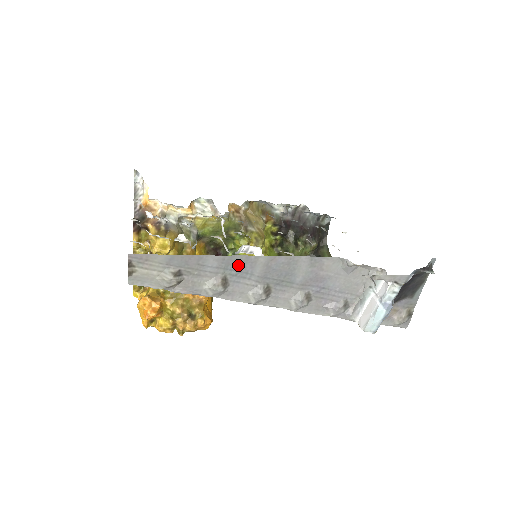
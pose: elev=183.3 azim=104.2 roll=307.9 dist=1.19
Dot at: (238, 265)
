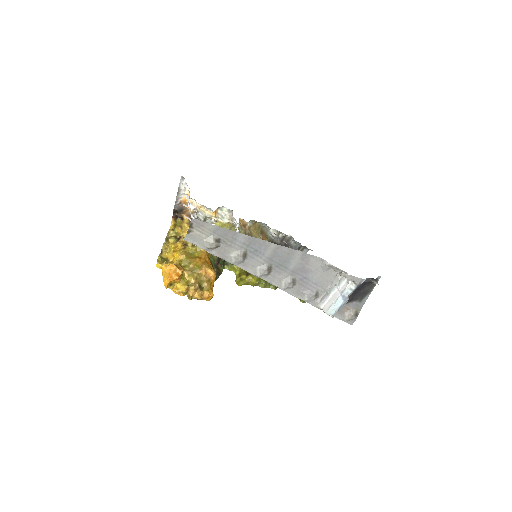
Dot at: (257, 246)
